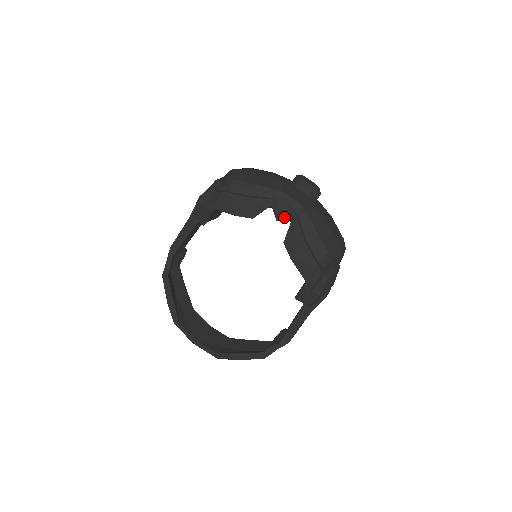
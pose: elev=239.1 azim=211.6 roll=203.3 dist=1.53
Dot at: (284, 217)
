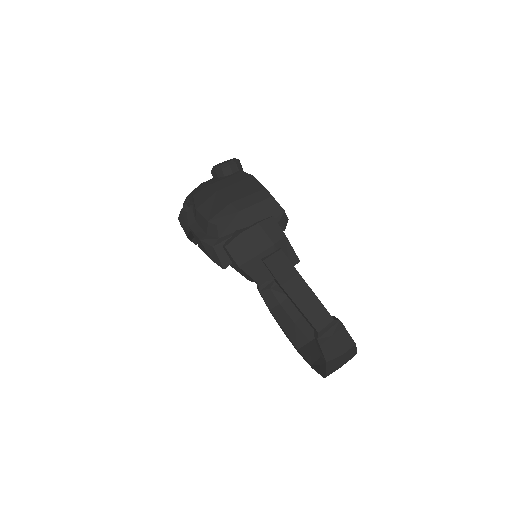
Dot at: occluded
